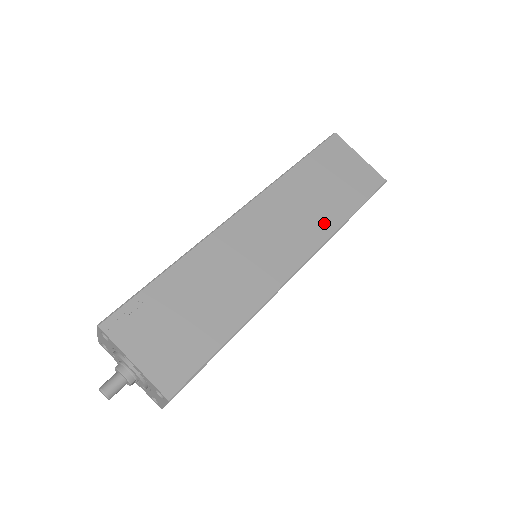
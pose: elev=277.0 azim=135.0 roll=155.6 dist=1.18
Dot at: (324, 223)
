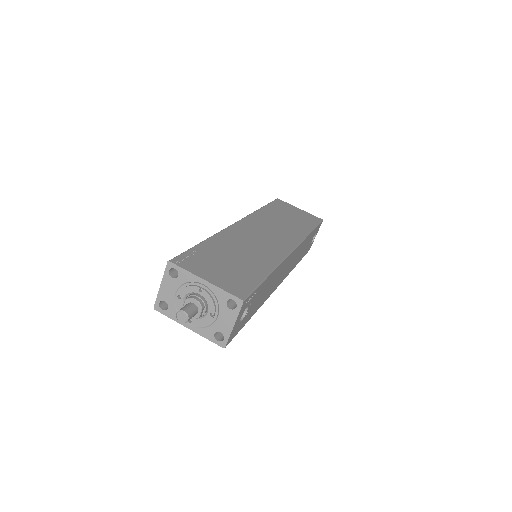
Dot at: (296, 232)
